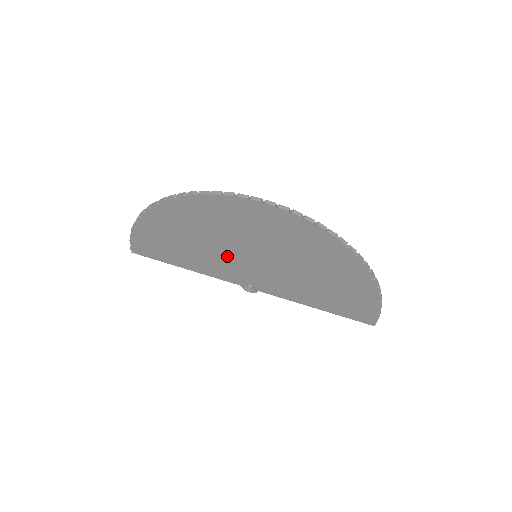
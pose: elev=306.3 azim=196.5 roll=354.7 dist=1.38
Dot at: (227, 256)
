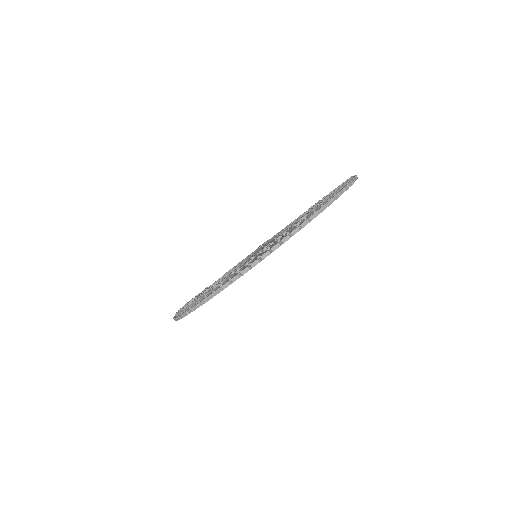
Dot at: occluded
